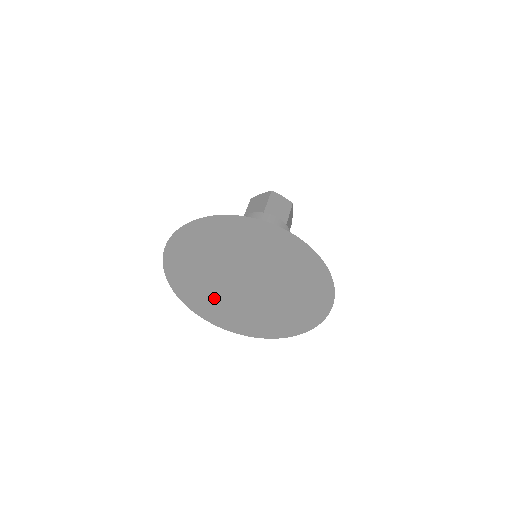
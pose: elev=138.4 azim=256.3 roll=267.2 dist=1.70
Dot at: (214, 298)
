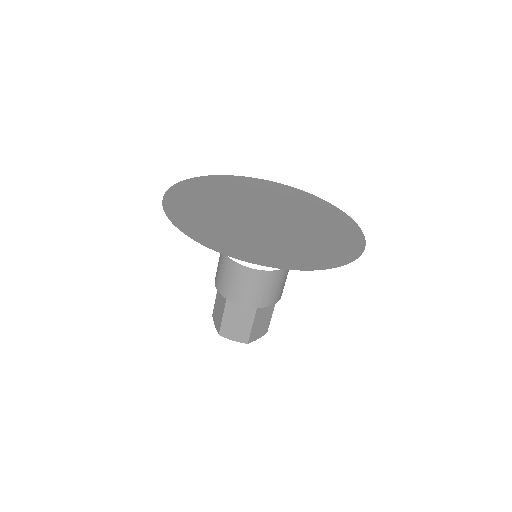
Dot at: (234, 229)
